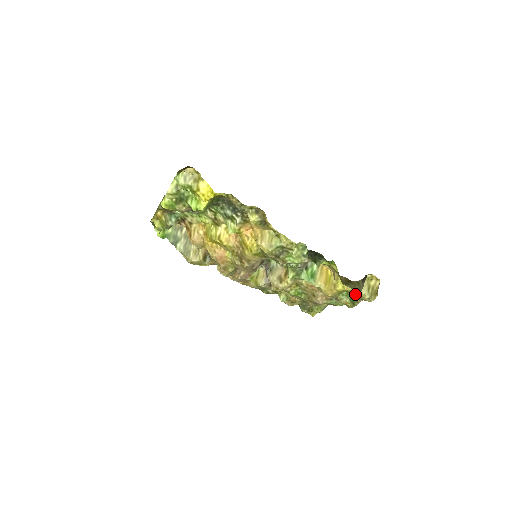
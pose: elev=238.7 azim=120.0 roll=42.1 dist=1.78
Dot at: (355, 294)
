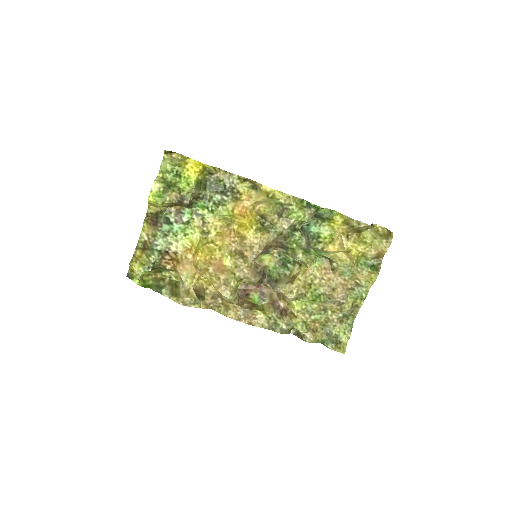
Dot at: (372, 249)
